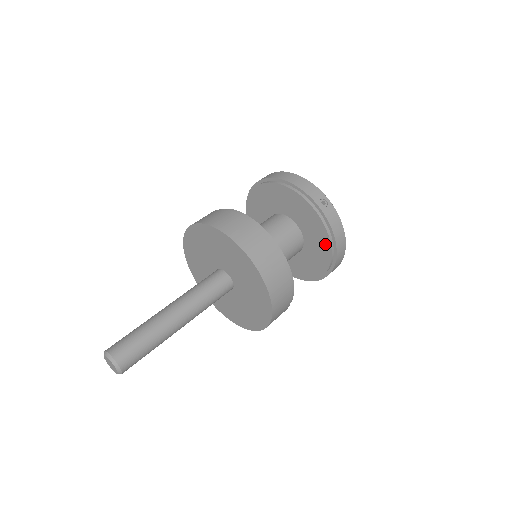
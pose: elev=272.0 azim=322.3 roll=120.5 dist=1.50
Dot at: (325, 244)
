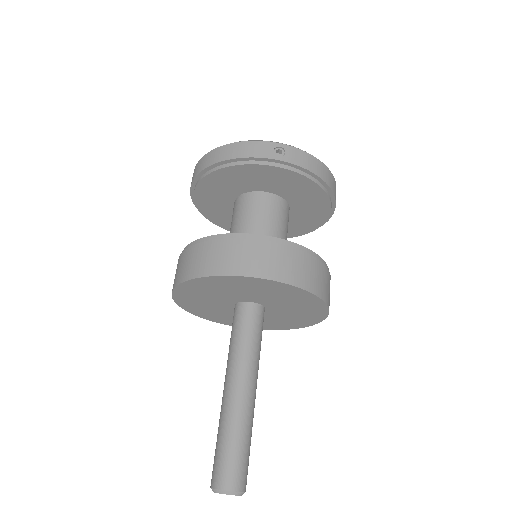
Dot at: (312, 189)
